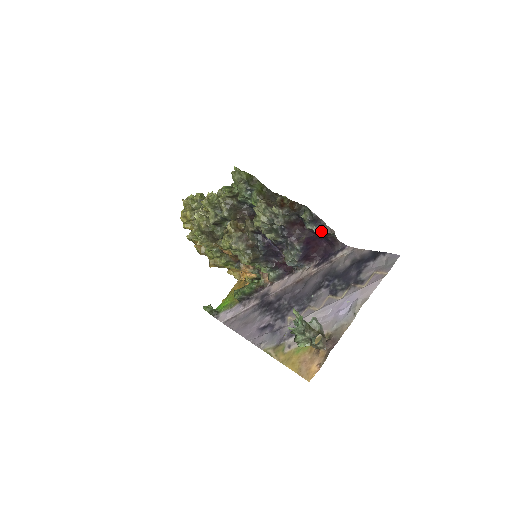
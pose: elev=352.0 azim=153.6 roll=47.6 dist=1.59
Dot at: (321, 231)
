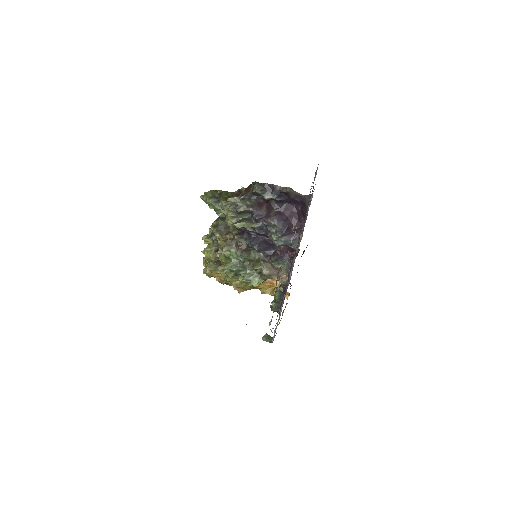
Dot at: (282, 196)
